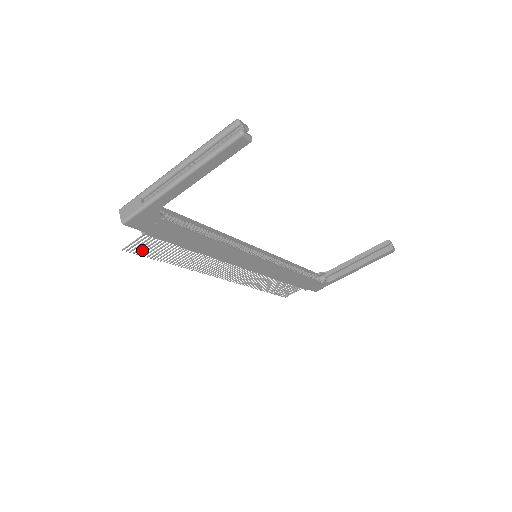
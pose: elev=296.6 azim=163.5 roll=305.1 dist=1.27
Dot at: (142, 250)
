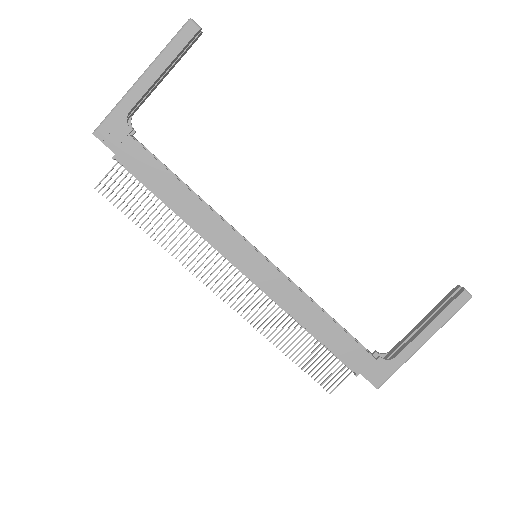
Dot at: (115, 195)
